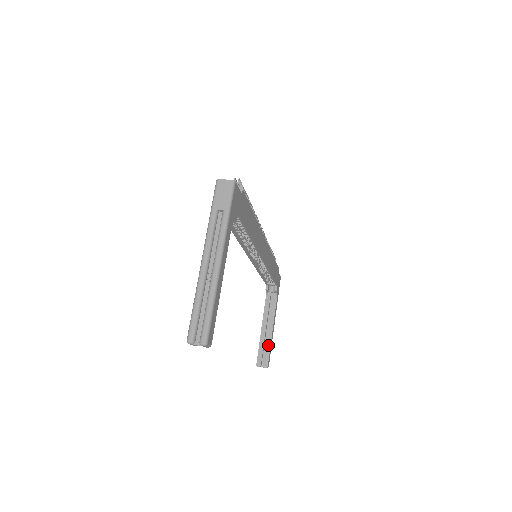
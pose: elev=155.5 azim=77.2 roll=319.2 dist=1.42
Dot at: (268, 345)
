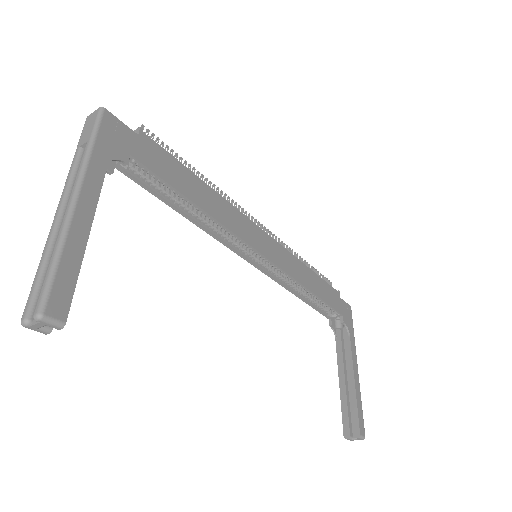
Dot at: (353, 402)
